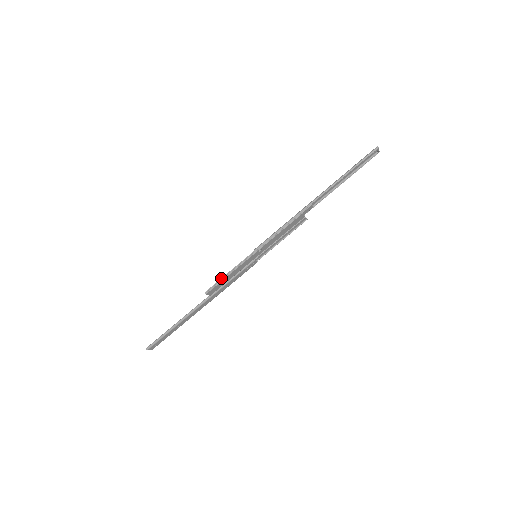
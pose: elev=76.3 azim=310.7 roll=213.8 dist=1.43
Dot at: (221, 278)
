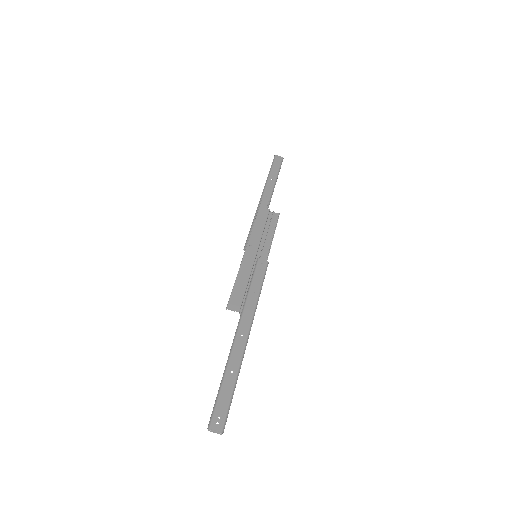
Dot at: (233, 288)
